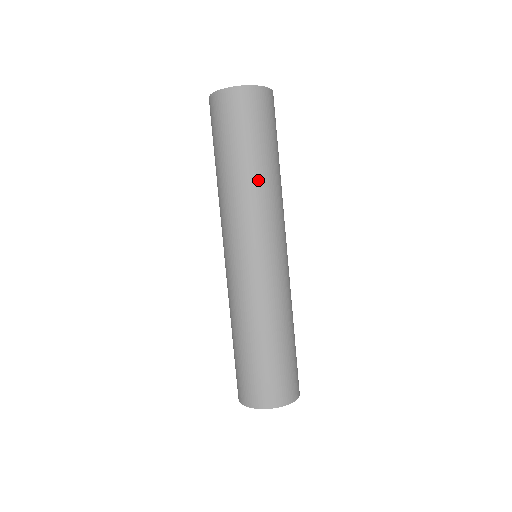
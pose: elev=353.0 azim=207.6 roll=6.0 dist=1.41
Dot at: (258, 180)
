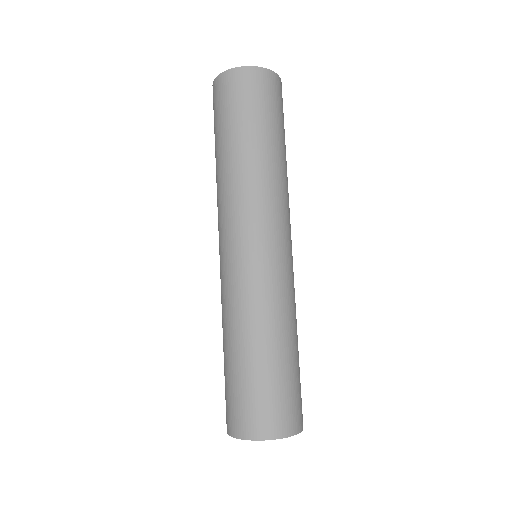
Dot at: (225, 169)
